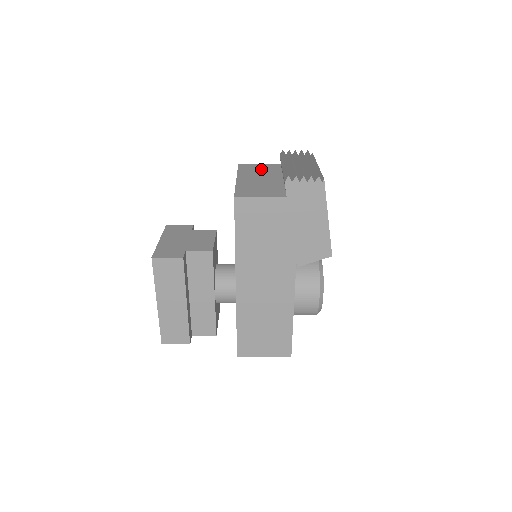
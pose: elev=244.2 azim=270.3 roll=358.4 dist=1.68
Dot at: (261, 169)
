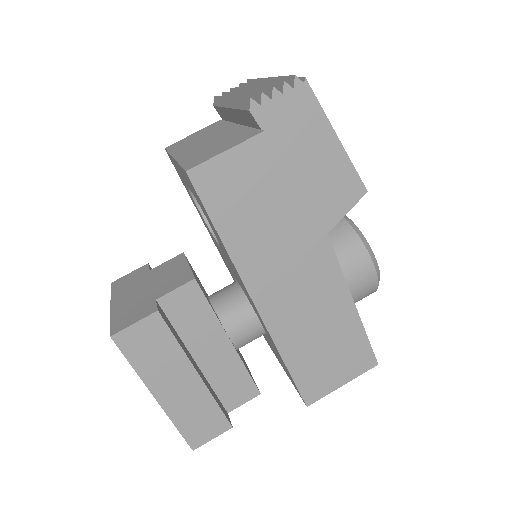
Dot at: (199, 135)
